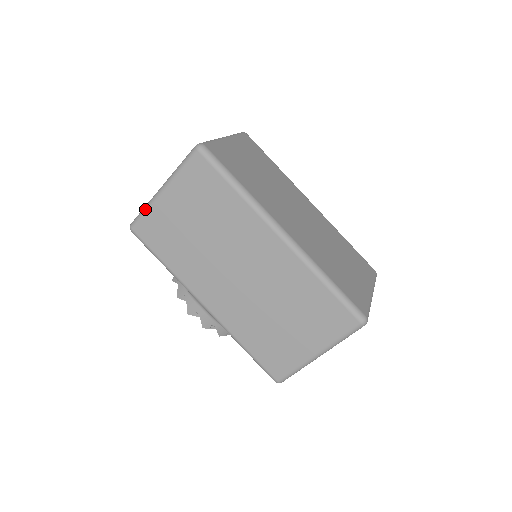
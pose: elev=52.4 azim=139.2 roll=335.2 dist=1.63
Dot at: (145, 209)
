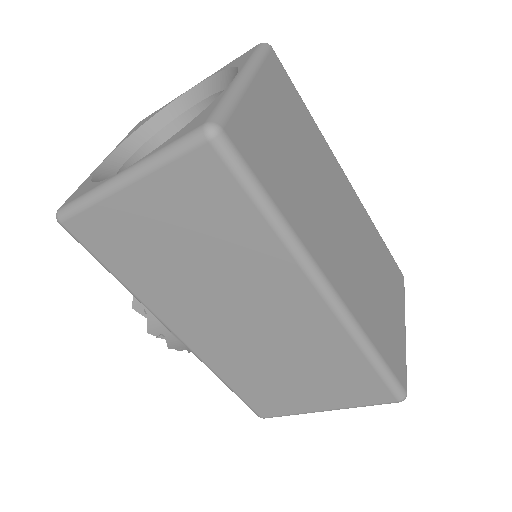
Dot at: (87, 201)
